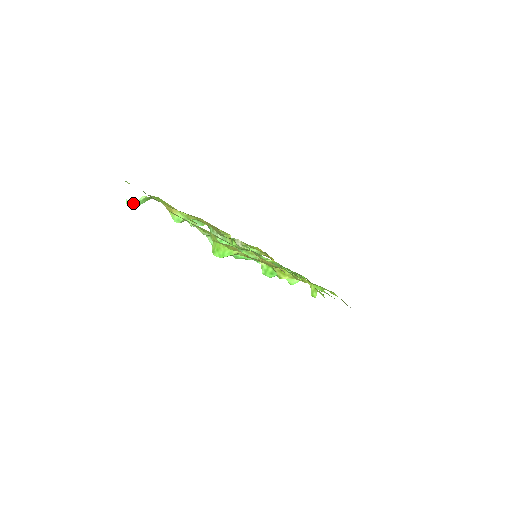
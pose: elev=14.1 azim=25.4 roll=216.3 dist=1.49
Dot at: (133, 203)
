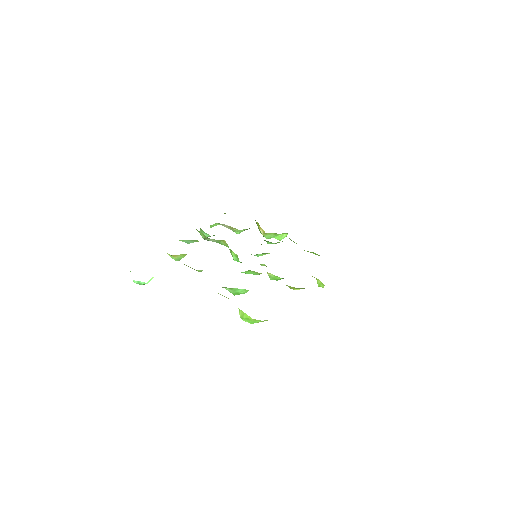
Dot at: (143, 283)
